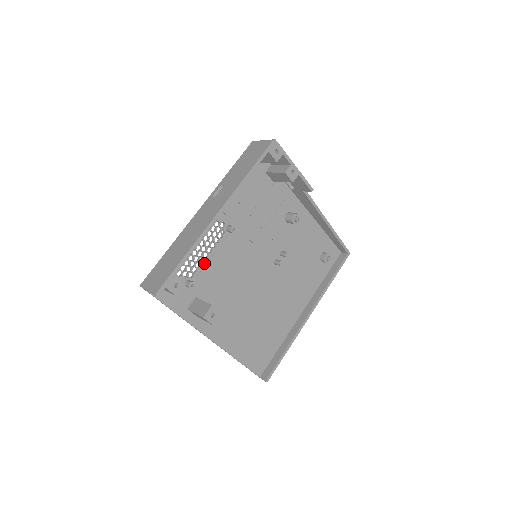
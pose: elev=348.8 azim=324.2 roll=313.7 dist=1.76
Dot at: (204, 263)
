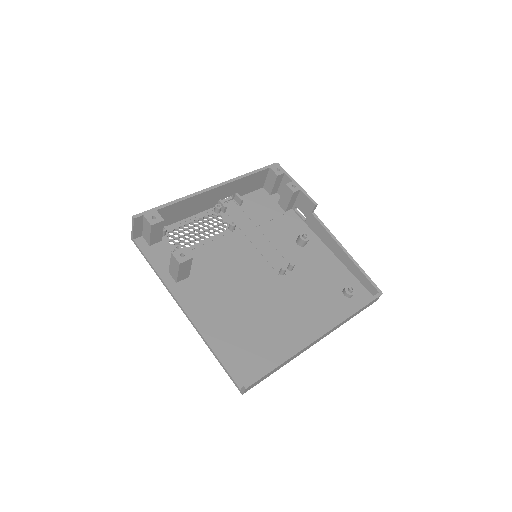
Dot at: (199, 244)
